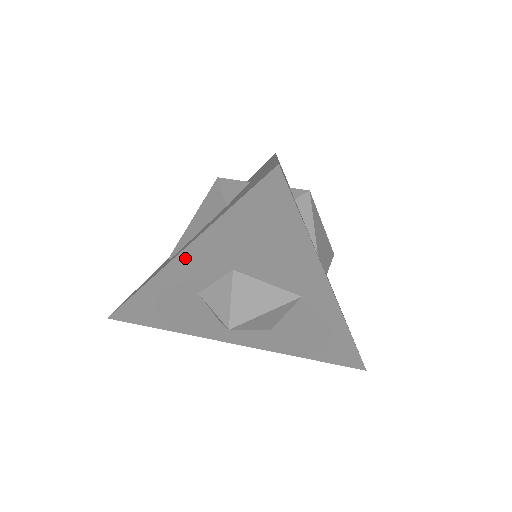
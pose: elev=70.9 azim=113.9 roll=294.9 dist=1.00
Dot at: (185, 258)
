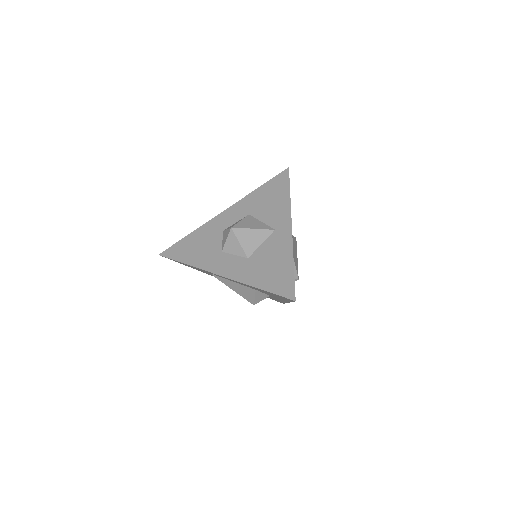
Dot at: (231, 209)
